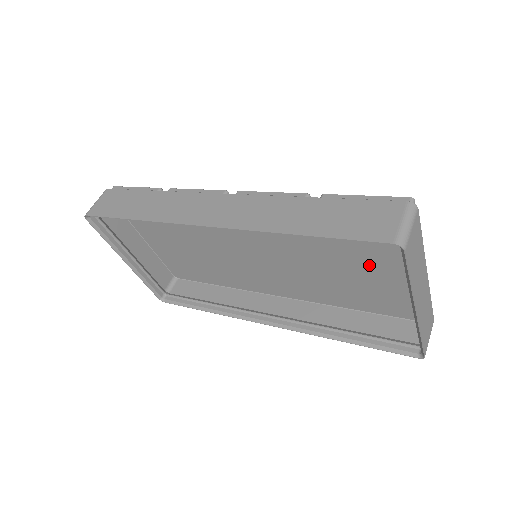
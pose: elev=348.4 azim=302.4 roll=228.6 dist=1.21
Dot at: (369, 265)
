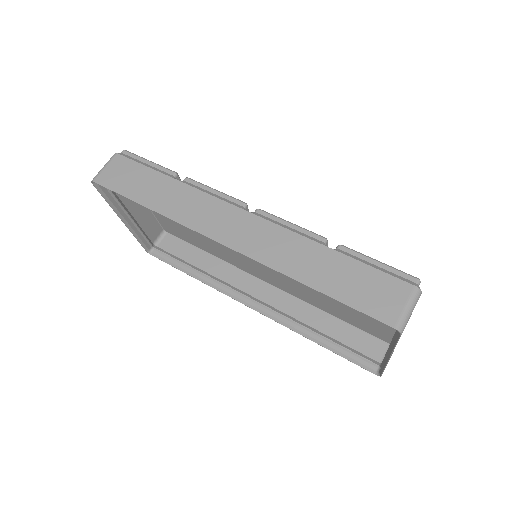
Dot at: occluded
